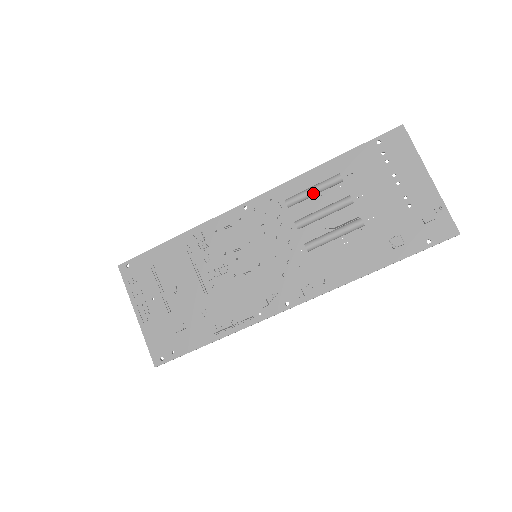
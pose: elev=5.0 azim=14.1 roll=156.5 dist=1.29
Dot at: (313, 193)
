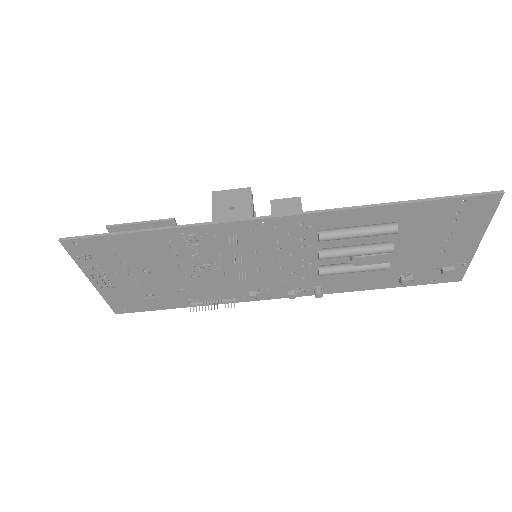
Dot at: (356, 237)
